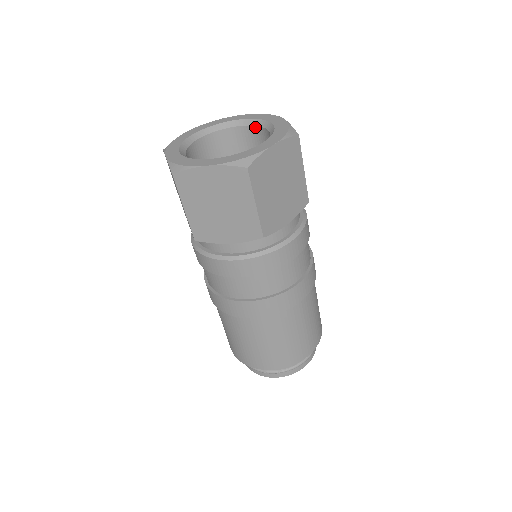
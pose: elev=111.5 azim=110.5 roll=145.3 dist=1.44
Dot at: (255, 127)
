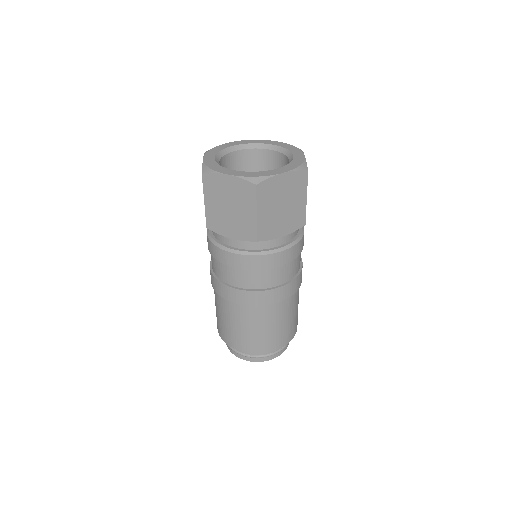
Dot at: (281, 154)
